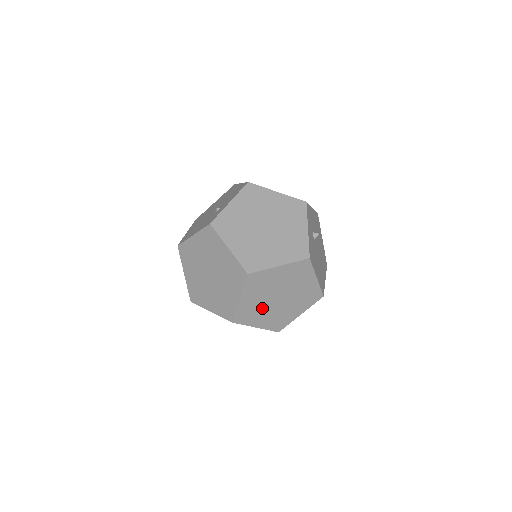
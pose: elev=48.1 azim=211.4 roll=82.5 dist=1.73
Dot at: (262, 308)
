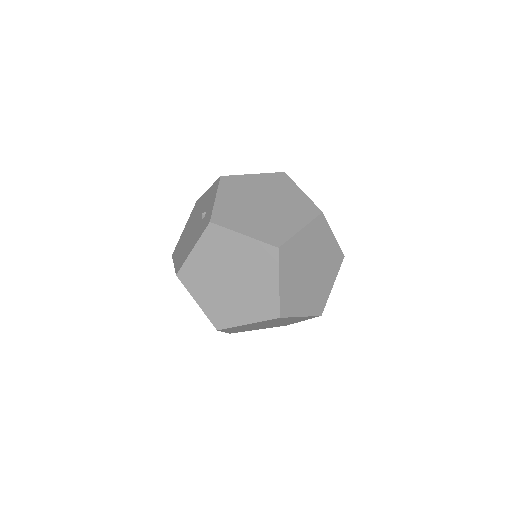
Dot at: (300, 289)
